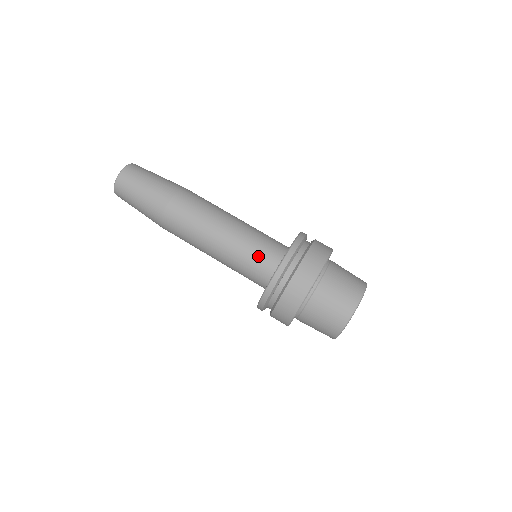
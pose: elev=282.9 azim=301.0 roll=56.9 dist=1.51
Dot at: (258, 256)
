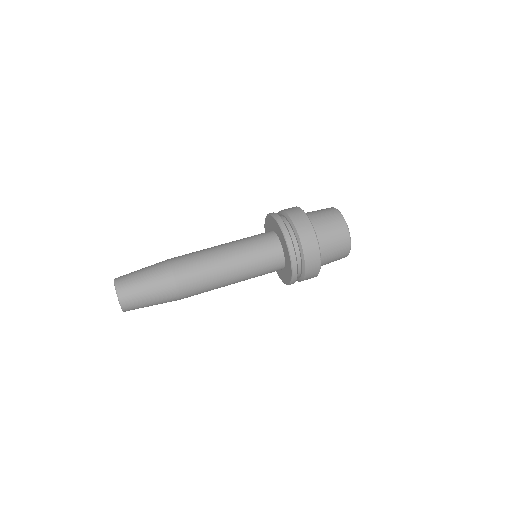
Dot at: (264, 252)
